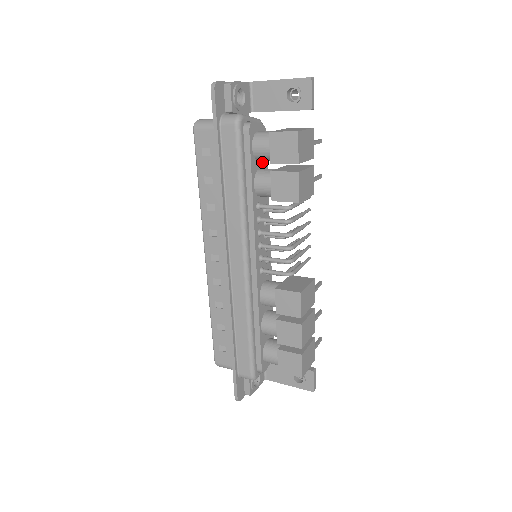
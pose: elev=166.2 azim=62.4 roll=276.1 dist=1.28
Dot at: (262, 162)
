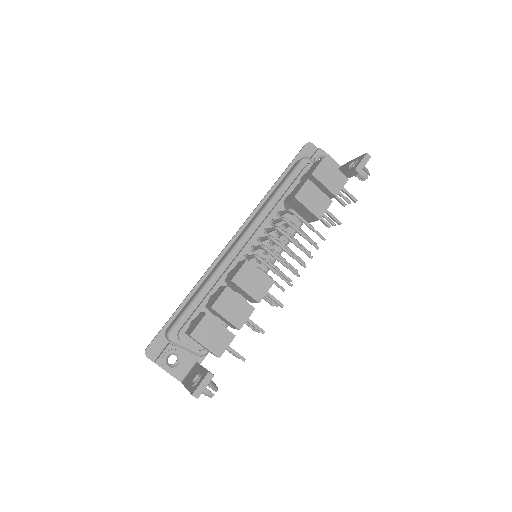
Dot at: occluded
